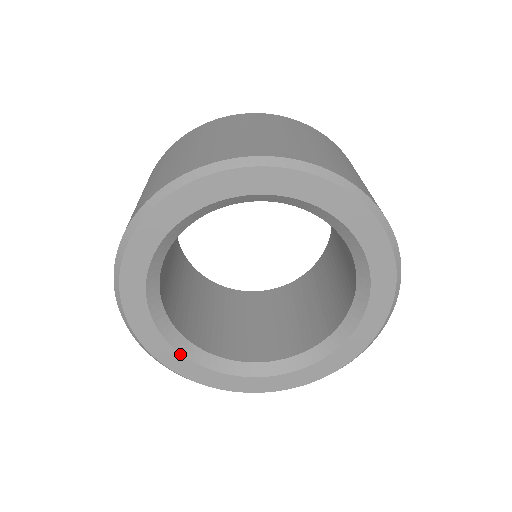
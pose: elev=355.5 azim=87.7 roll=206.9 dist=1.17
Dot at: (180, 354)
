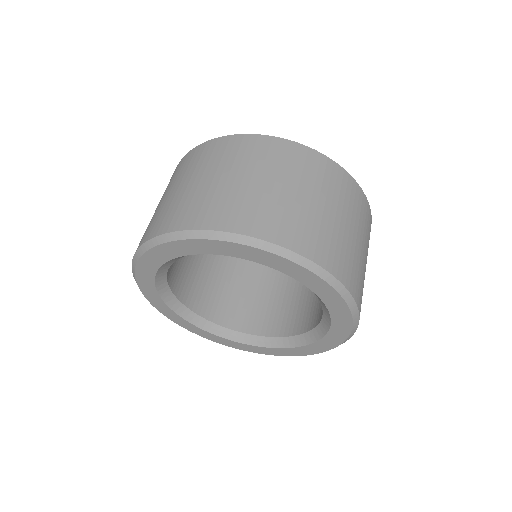
Dot at: (187, 321)
